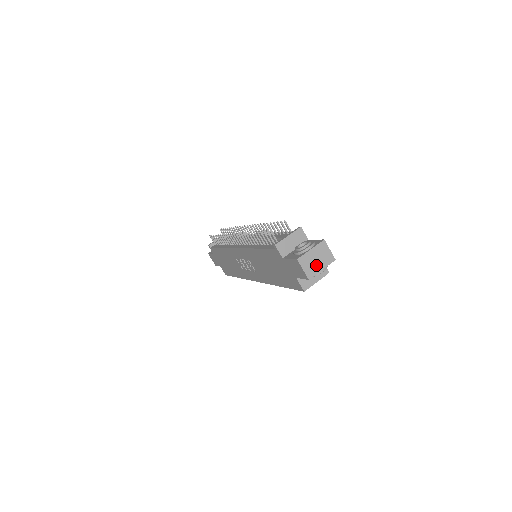
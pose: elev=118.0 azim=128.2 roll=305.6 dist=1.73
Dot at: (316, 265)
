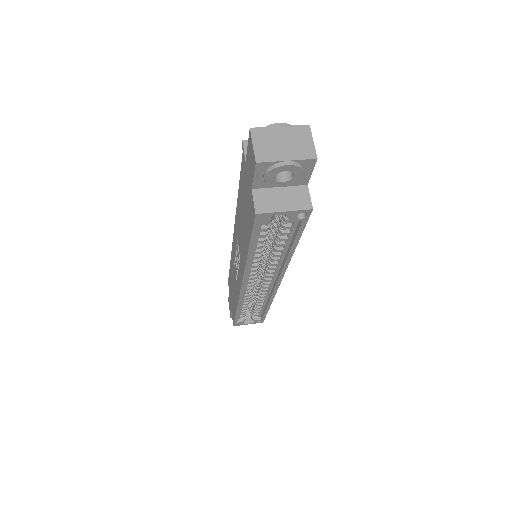
Dot at: (279, 150)
